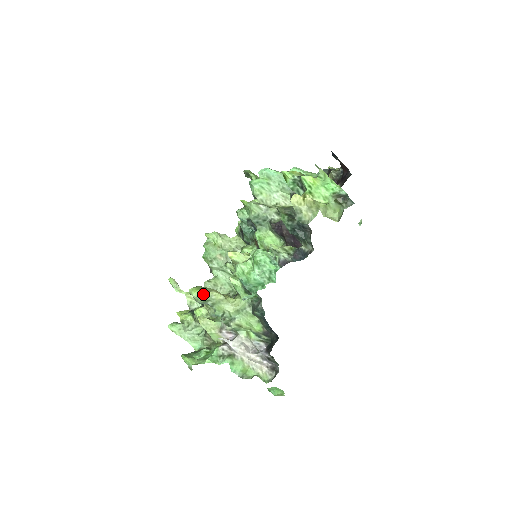
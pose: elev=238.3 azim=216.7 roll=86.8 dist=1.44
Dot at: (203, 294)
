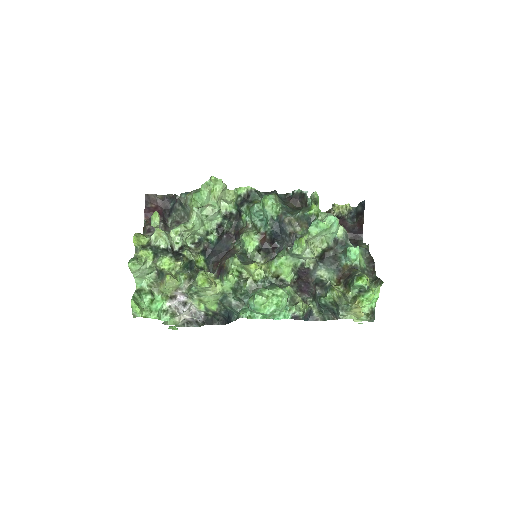
Dot at: occluded
